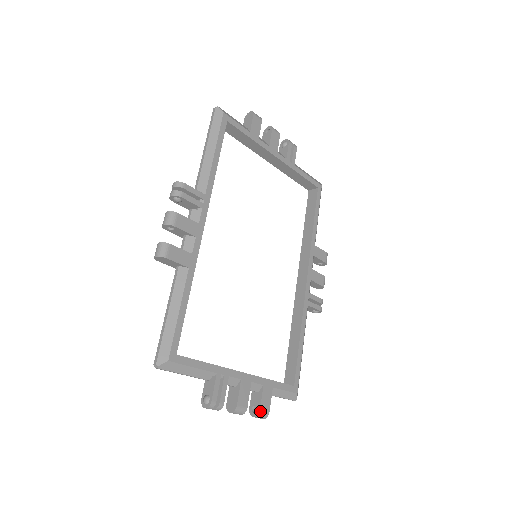
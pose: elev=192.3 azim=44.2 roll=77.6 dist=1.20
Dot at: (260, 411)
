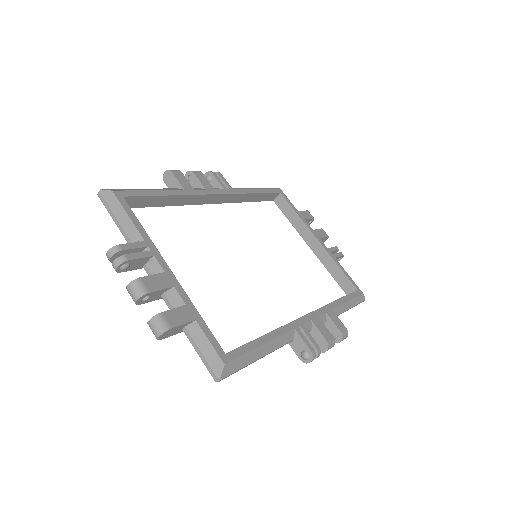
Dot at: (161, 314)
